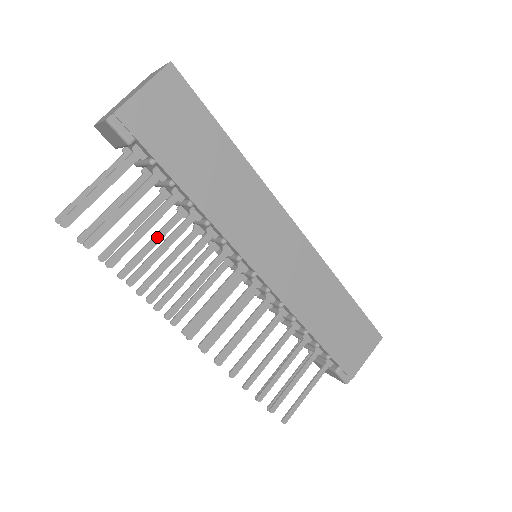
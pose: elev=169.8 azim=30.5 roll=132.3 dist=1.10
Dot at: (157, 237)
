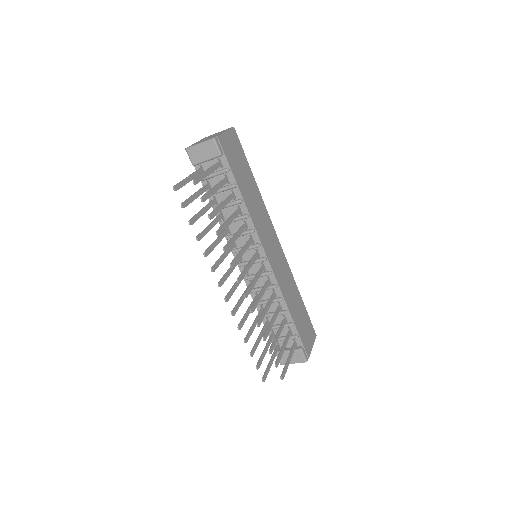
Dot at: (212, 224)
